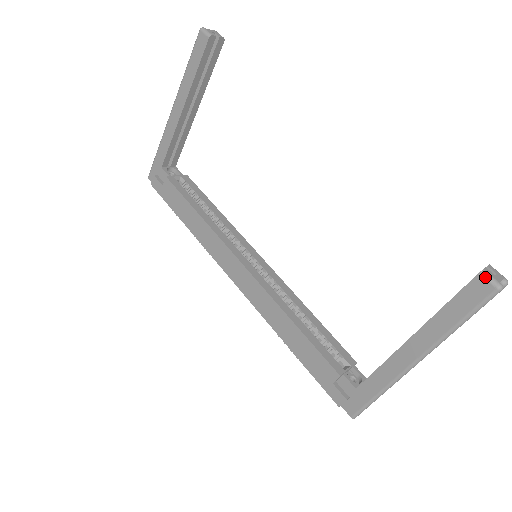
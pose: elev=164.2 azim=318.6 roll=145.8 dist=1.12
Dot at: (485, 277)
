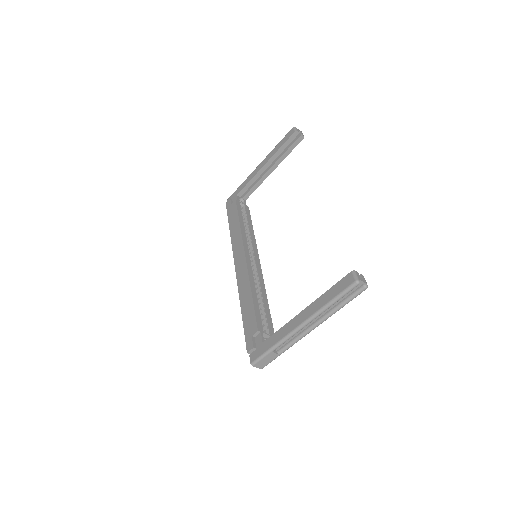
Dot at: (353, 274)
